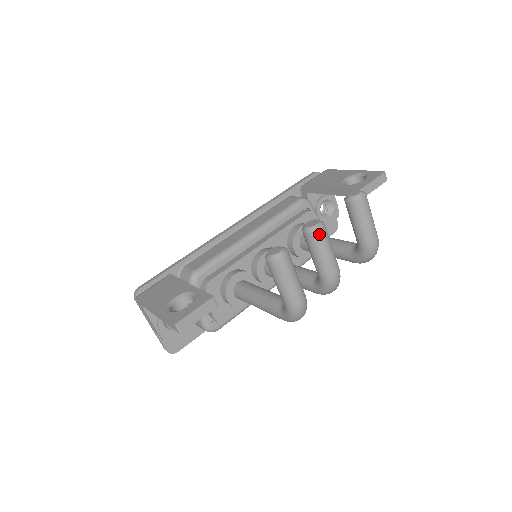
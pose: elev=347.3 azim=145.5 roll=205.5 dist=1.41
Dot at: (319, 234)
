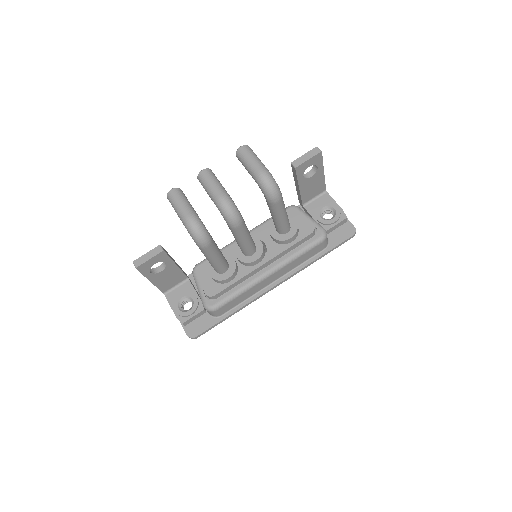
Dot at: (202, 174)
